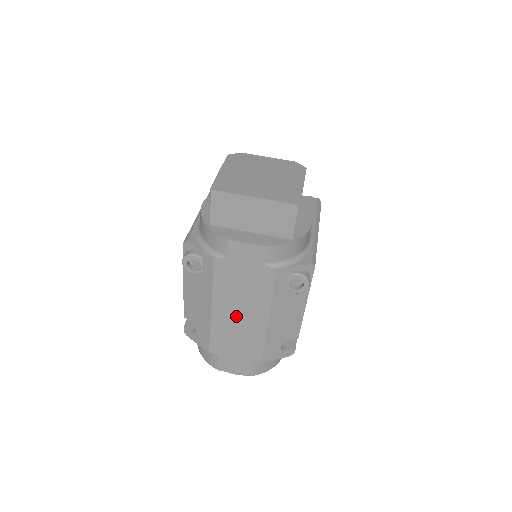
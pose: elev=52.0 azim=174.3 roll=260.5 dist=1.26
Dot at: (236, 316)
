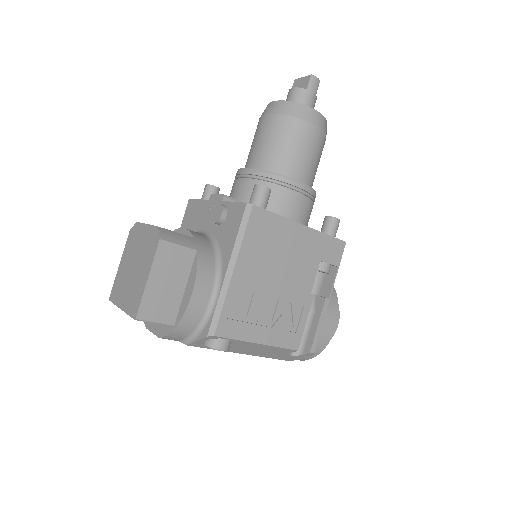
Dot at: occluded
